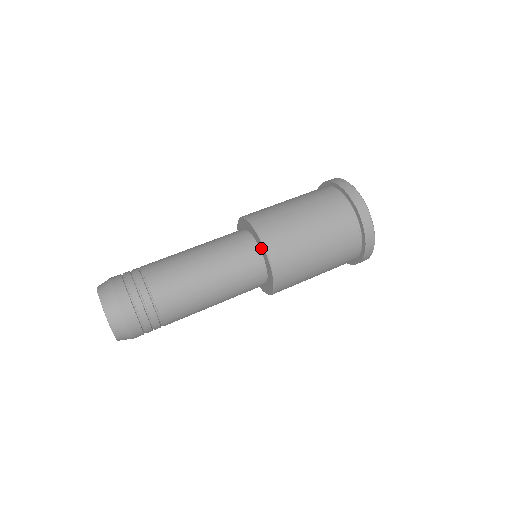
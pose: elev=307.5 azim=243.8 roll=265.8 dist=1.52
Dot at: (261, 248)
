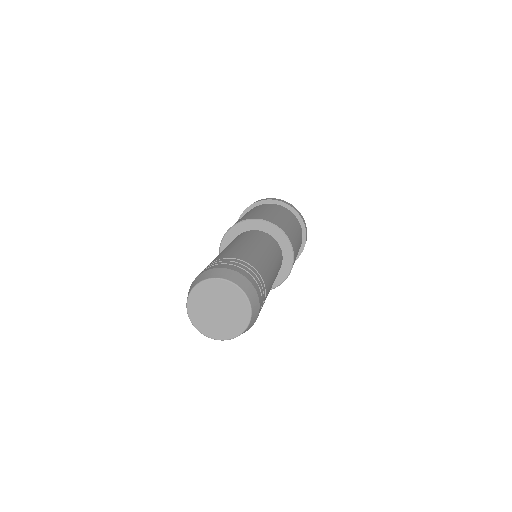
Dot at: (248, 227)
